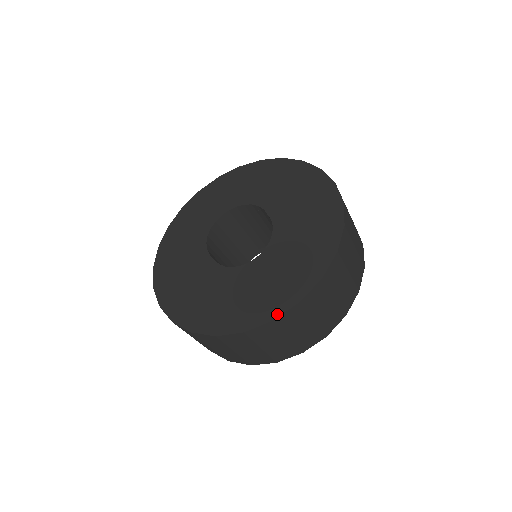
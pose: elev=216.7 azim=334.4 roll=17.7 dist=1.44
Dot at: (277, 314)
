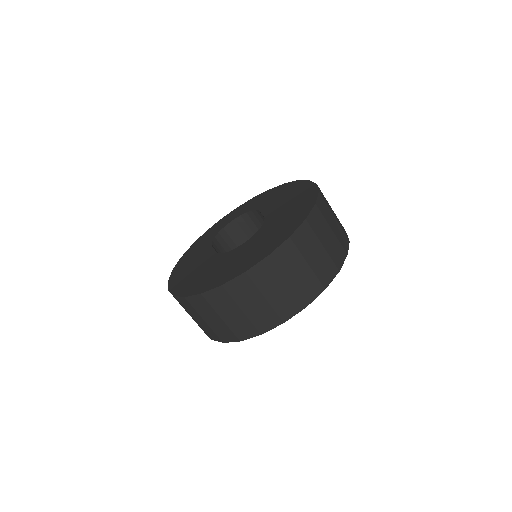
Dot at: (314, 202)
